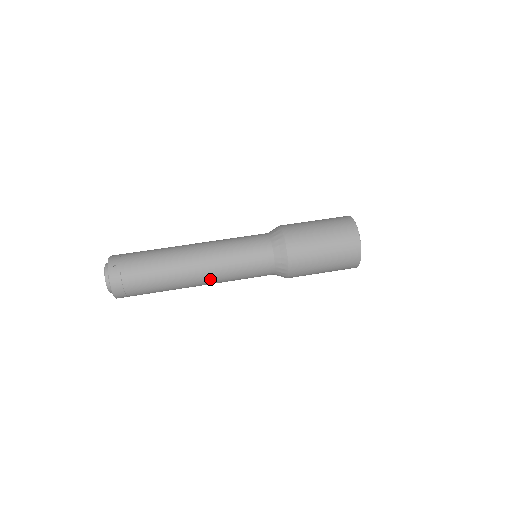
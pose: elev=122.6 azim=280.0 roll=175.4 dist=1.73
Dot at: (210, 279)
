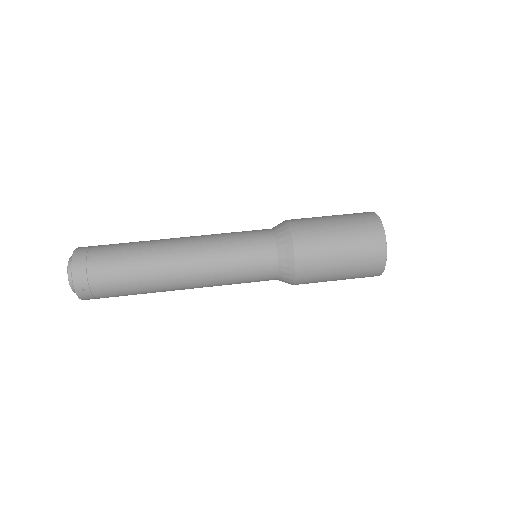
Dot at: (194, 258)
